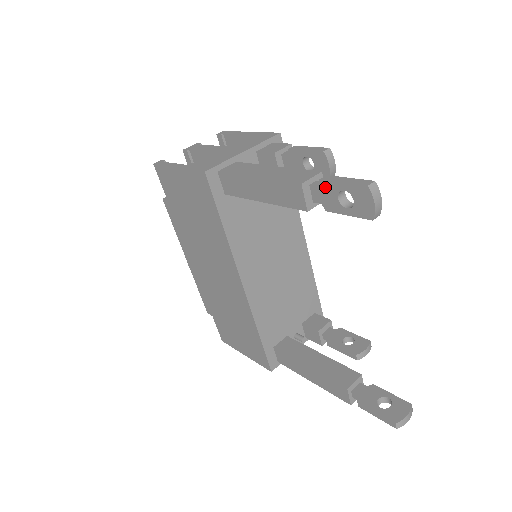
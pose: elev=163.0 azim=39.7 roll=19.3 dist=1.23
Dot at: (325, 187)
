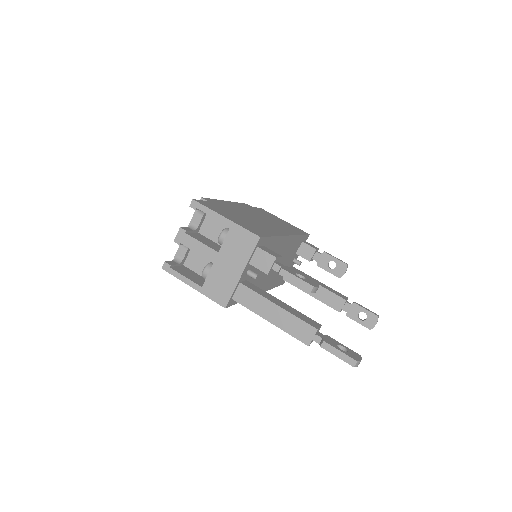
Dot at: (324, 348)
